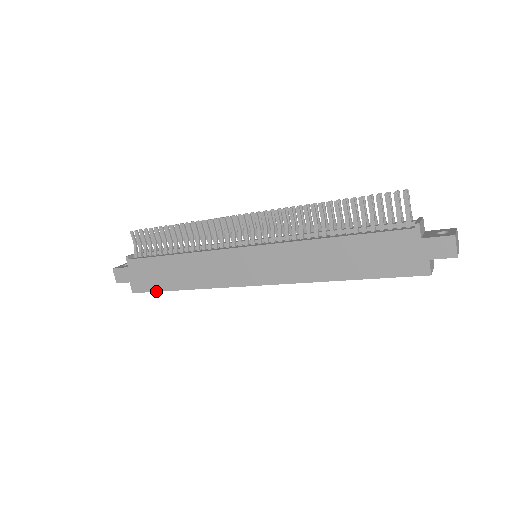
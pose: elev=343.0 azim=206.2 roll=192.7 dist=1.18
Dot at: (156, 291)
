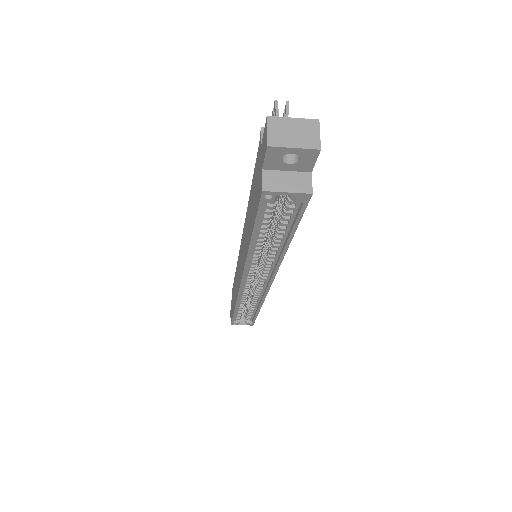
Dot at: (232, 317)
